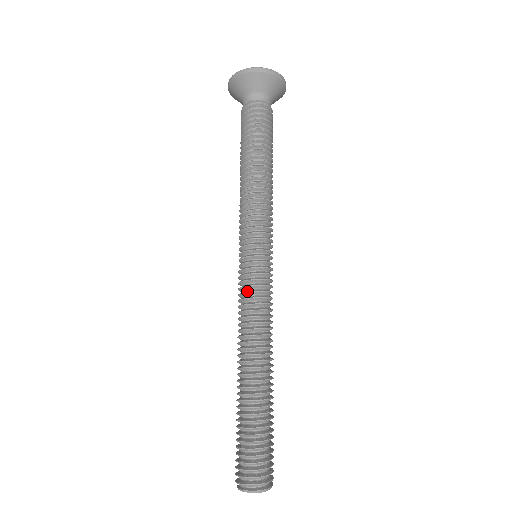
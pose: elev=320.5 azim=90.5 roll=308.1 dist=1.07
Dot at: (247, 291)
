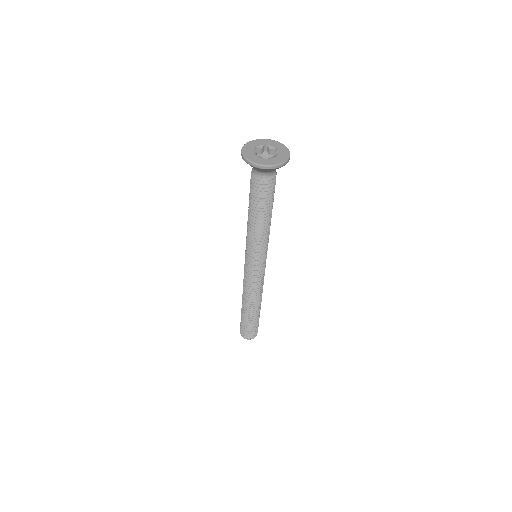
Dot at: (254, 279)
